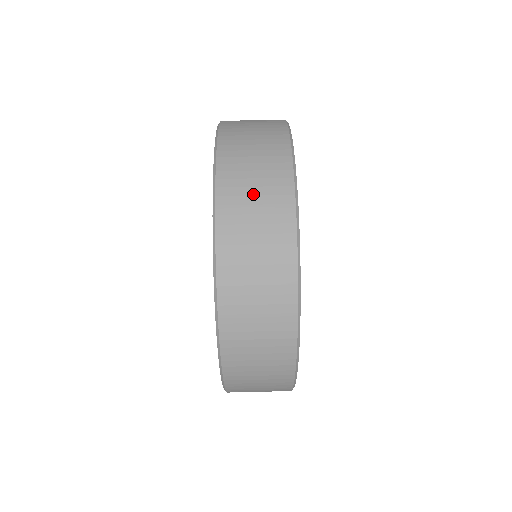
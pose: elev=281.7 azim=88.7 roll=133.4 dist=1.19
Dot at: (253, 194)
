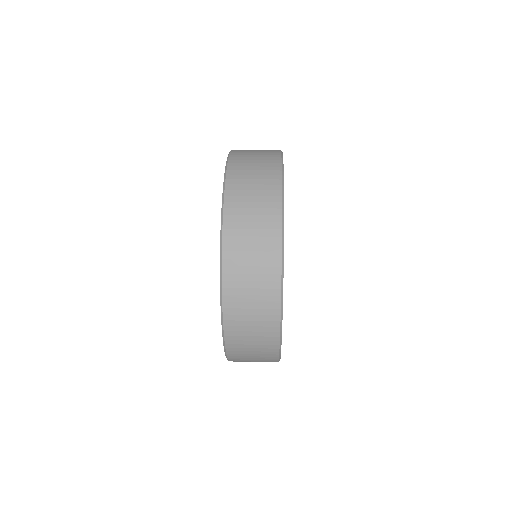
Dot at: (254, 155)
